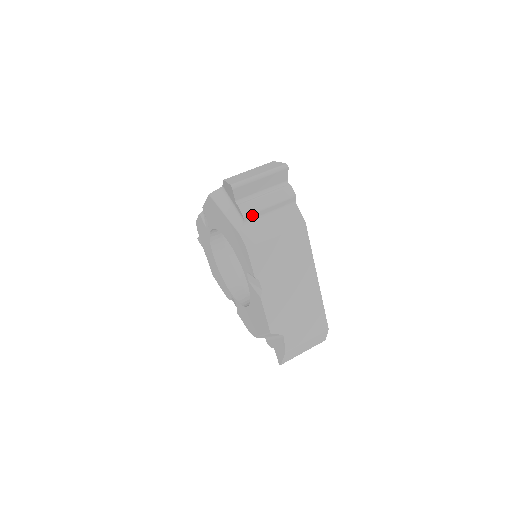
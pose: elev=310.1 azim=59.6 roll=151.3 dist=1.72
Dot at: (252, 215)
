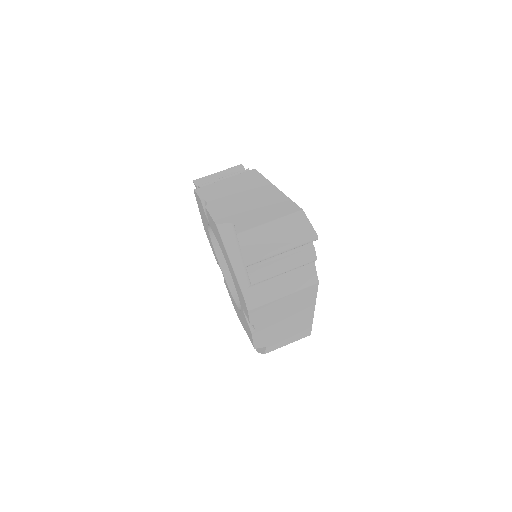
Dot at: occluded
